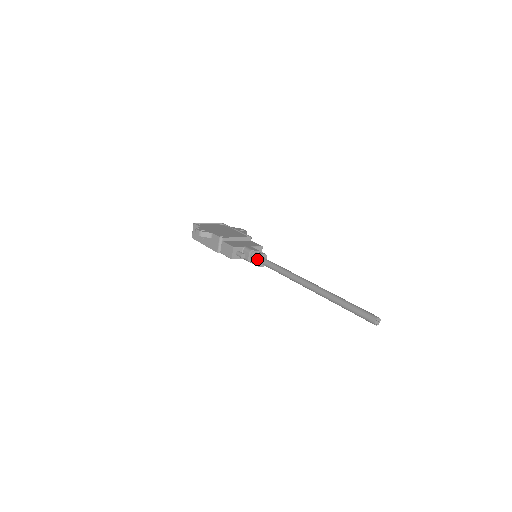
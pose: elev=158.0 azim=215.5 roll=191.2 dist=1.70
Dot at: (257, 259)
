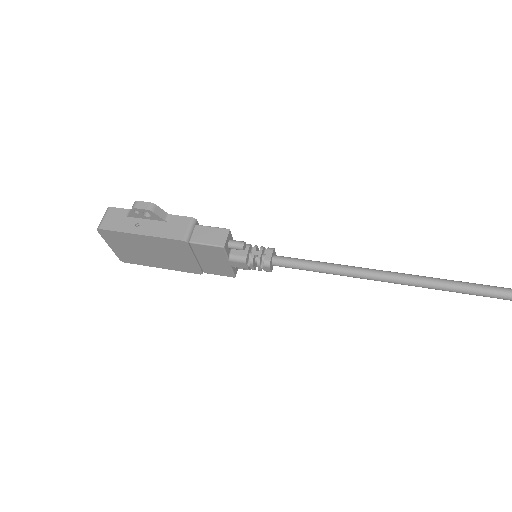
Dot at: (270, 253)
